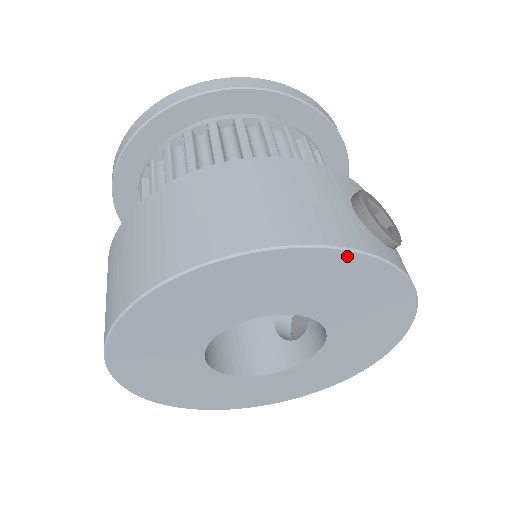
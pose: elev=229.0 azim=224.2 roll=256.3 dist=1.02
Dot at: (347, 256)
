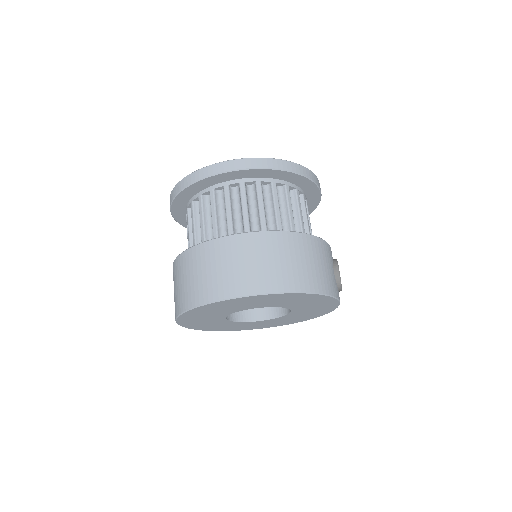
Dot at: (331, 299)
